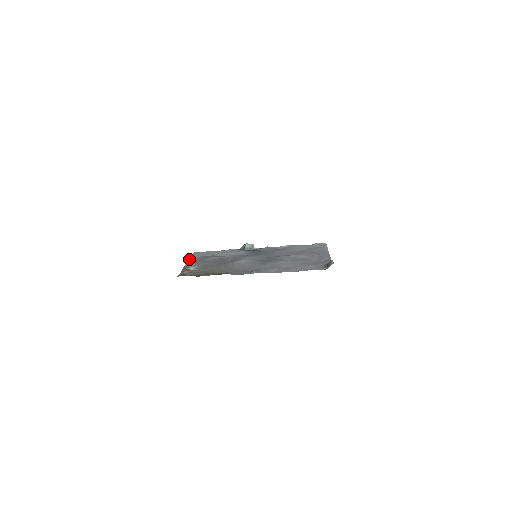
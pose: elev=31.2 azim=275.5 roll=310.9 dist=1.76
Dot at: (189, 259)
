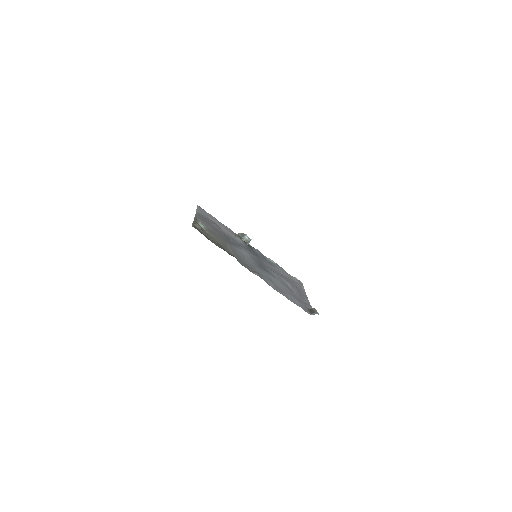
Dot at: (196, 211)
